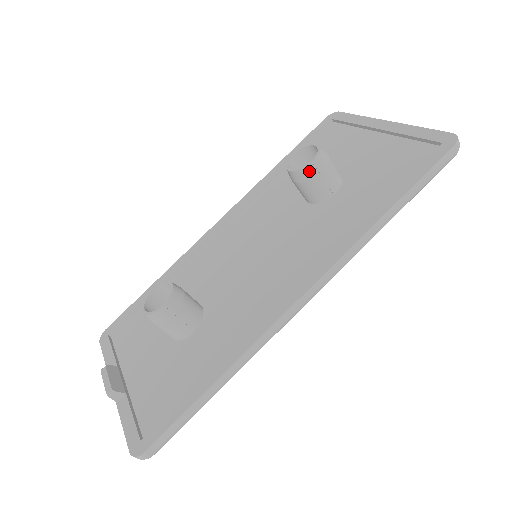
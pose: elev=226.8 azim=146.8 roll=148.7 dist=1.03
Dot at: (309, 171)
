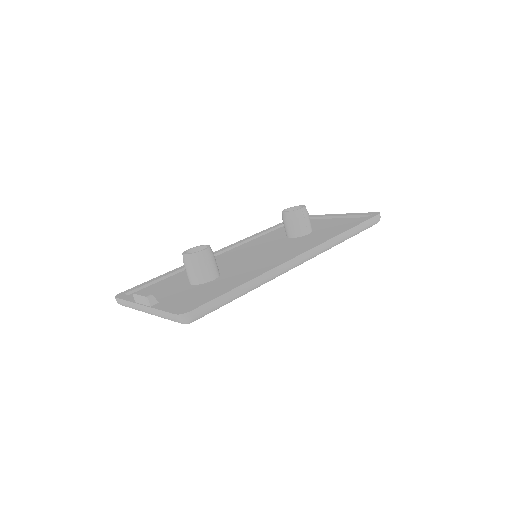
Dot at: (299, 213)
